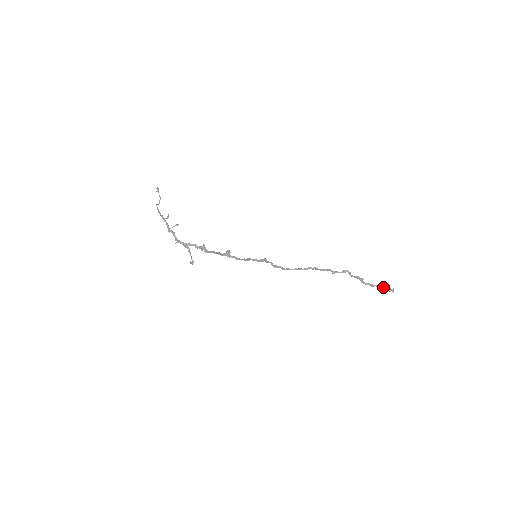
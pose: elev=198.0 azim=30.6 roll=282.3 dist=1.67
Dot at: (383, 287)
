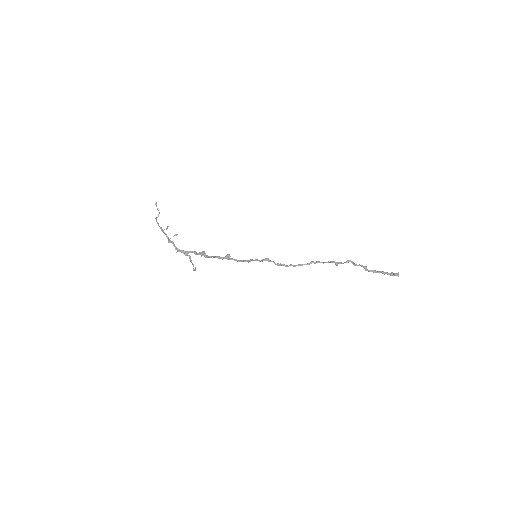
Dot at: occluded
